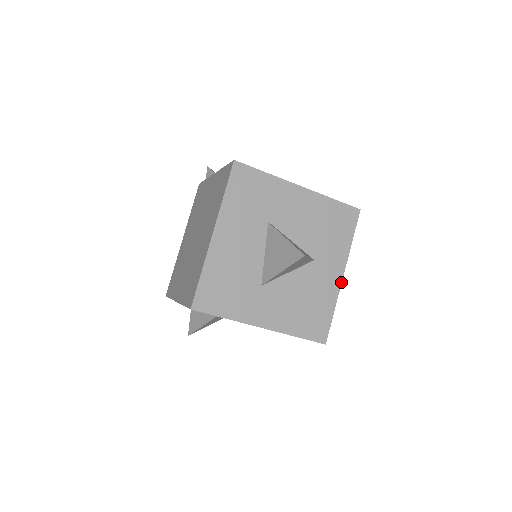
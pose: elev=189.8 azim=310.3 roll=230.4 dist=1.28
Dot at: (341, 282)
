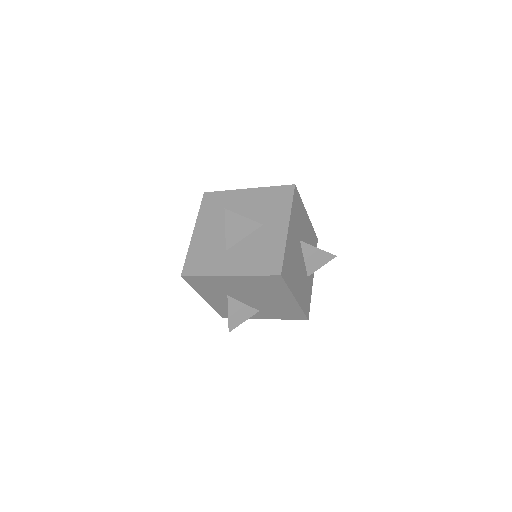
Dot at: (287, 231)
